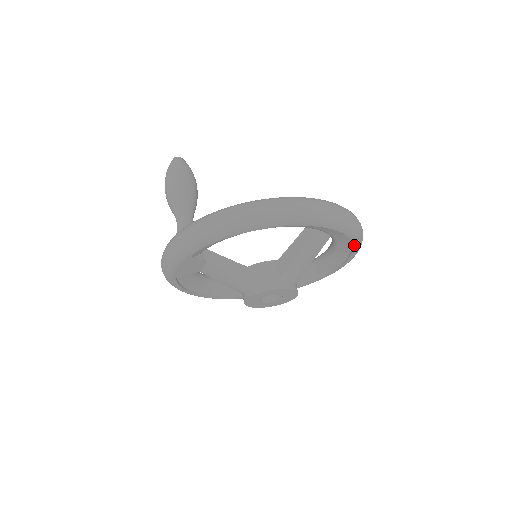
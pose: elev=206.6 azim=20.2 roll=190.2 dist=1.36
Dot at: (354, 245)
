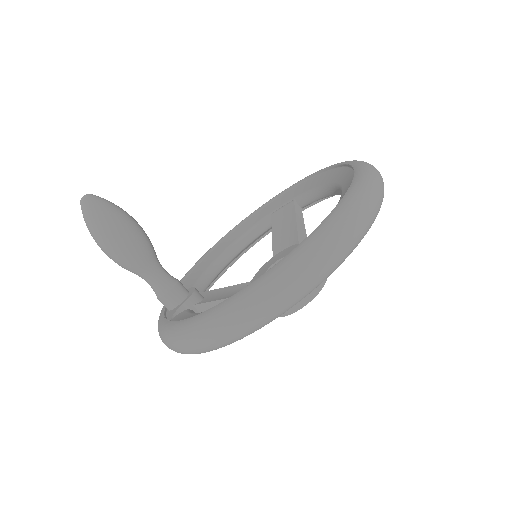
Dot at: occluded
